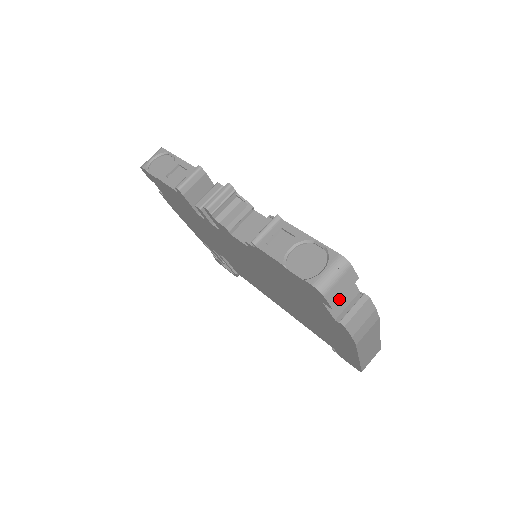
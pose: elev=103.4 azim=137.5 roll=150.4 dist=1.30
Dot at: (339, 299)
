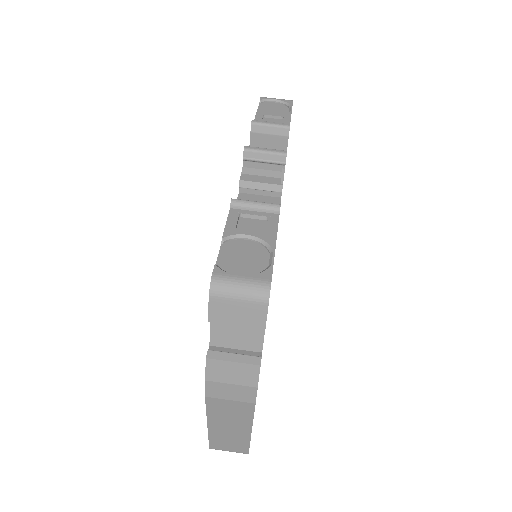
Dot at: (224, 321)
